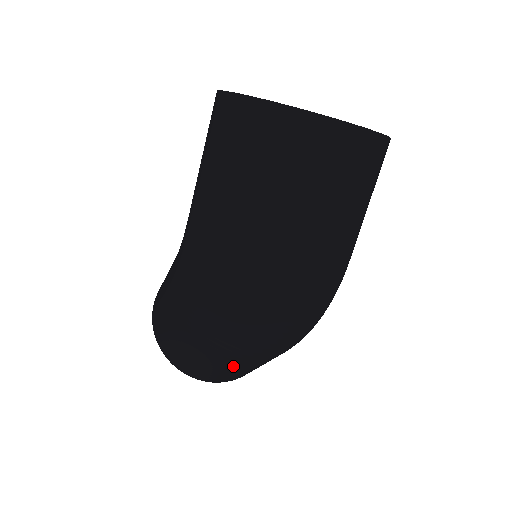
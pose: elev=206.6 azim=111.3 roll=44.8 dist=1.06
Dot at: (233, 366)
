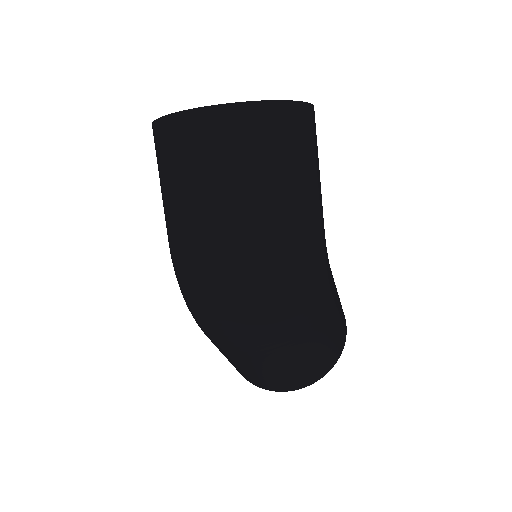
Dot at: (255, 364)
